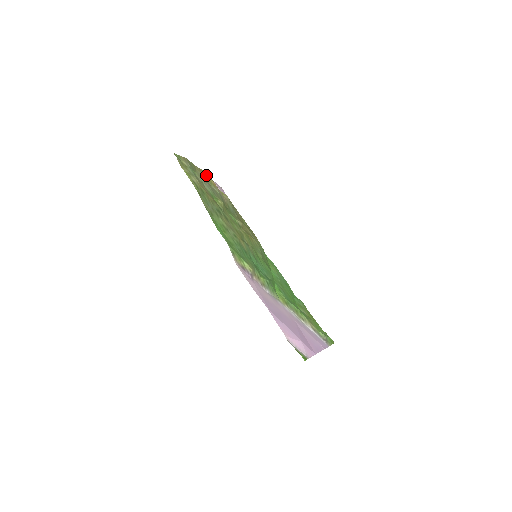
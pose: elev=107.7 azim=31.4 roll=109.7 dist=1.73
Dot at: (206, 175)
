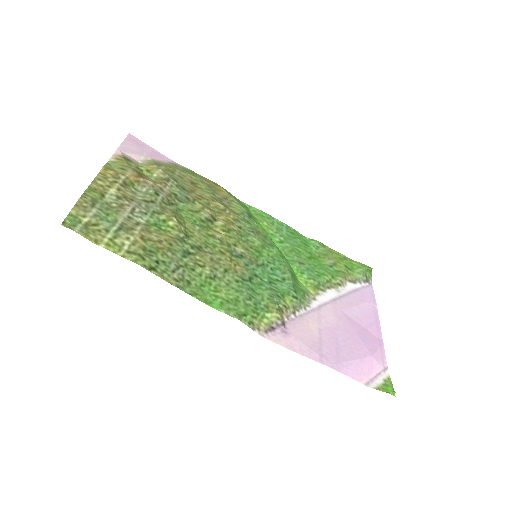
Dot at: (117, 178)
